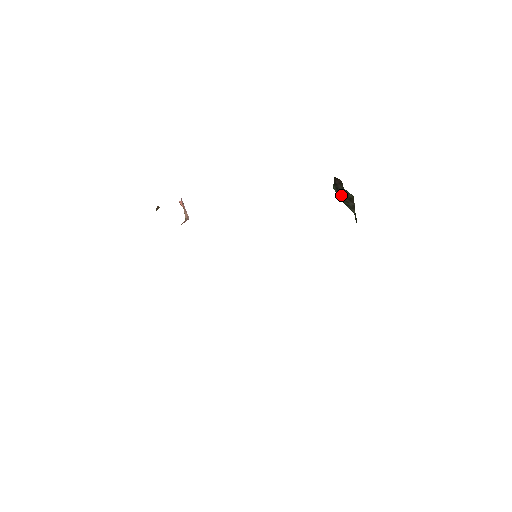
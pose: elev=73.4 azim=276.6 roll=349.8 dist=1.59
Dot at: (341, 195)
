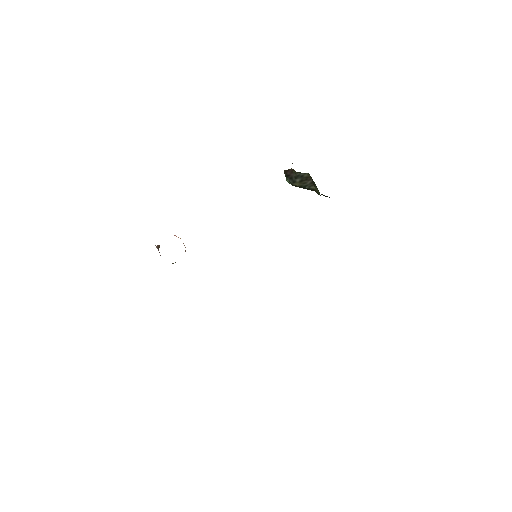
Dot at: (297, 181)
